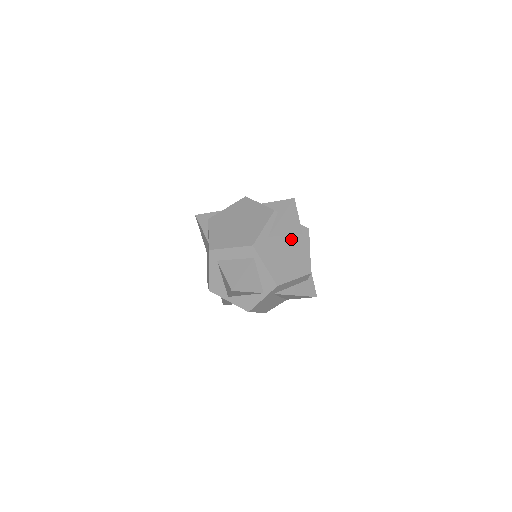
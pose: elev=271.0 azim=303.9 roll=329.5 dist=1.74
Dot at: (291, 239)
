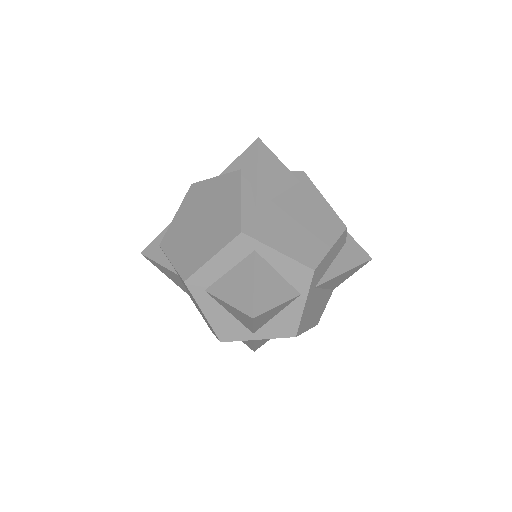
Dot at: (289, 196)
